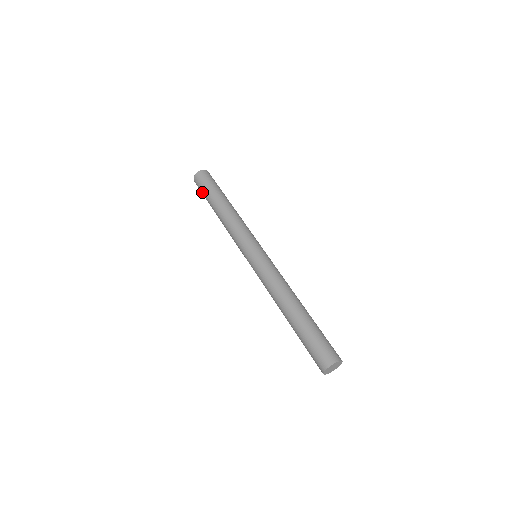
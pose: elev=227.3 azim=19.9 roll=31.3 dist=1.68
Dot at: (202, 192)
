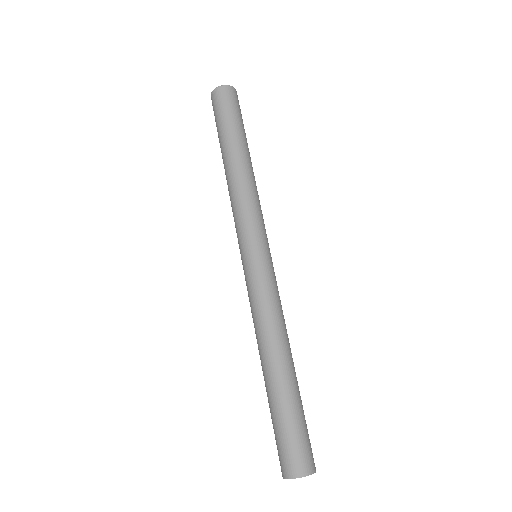
Dot at: (217, 118)
